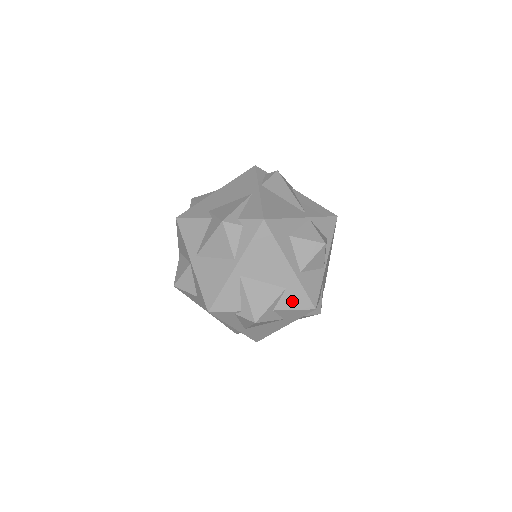
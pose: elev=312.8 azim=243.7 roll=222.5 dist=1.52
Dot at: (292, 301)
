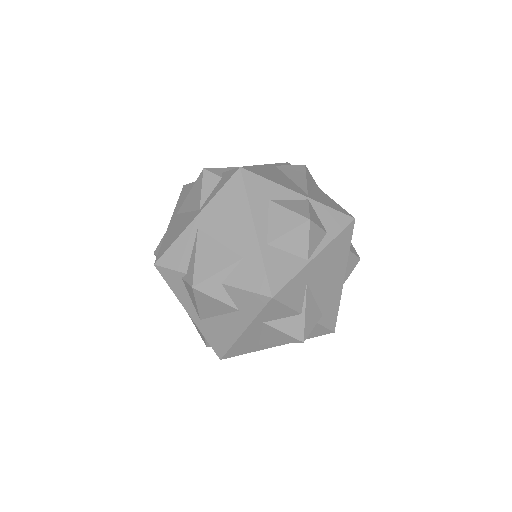
Dot at: (246, 277)
